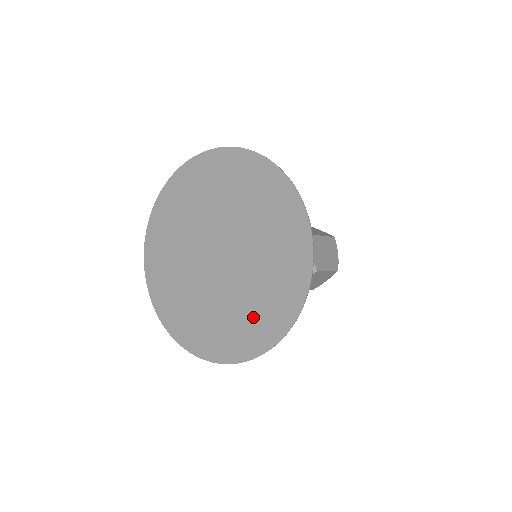
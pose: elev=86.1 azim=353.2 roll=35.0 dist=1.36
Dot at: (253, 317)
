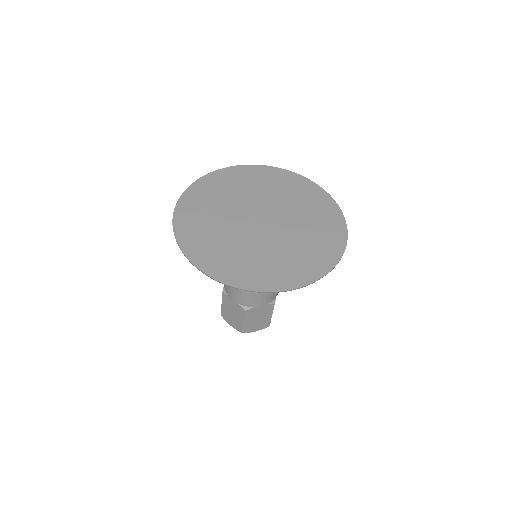
Dot at: (320, 232)
